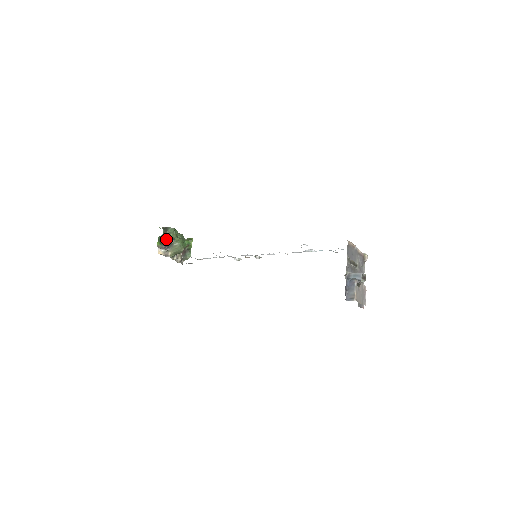
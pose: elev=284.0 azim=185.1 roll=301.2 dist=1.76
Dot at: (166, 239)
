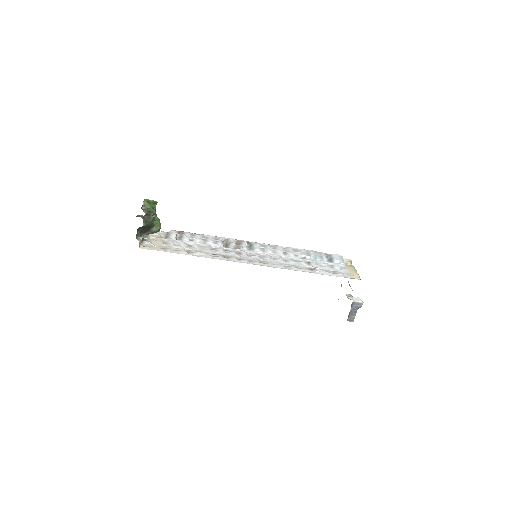
Dot at: (145, 227)
